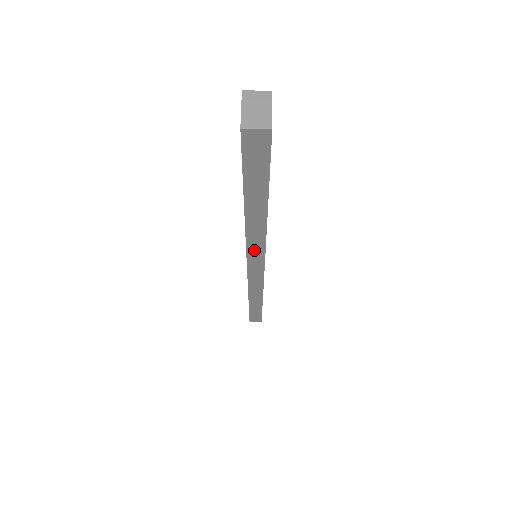
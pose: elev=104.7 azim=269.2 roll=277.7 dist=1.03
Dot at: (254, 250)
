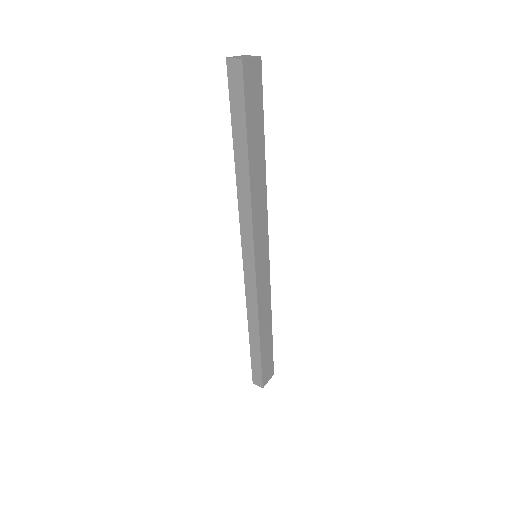
Dot at: (245, 225)
